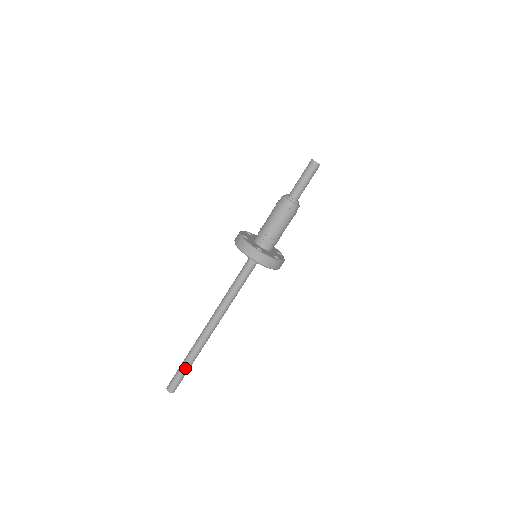
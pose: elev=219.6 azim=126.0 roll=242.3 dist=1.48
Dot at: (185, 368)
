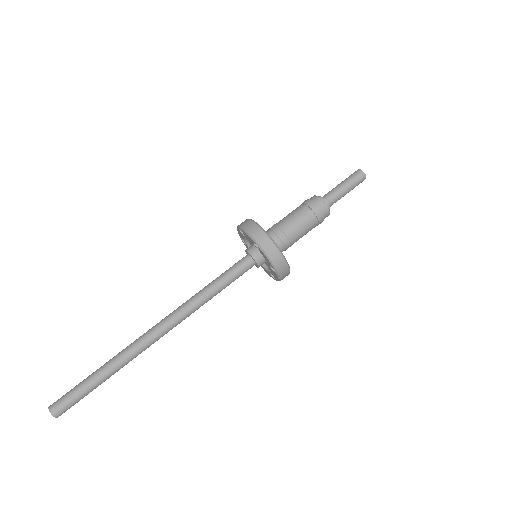
Dot at: (94, 380)
